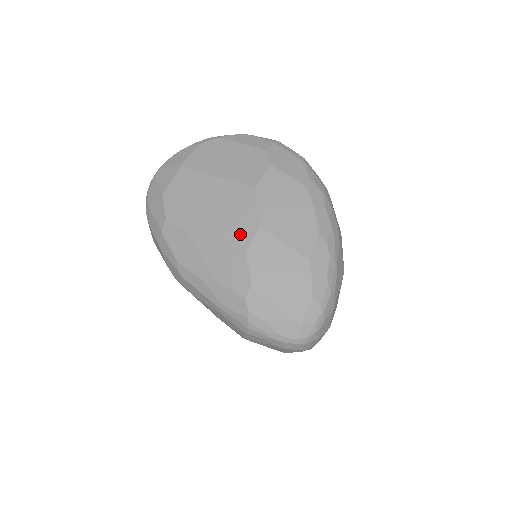
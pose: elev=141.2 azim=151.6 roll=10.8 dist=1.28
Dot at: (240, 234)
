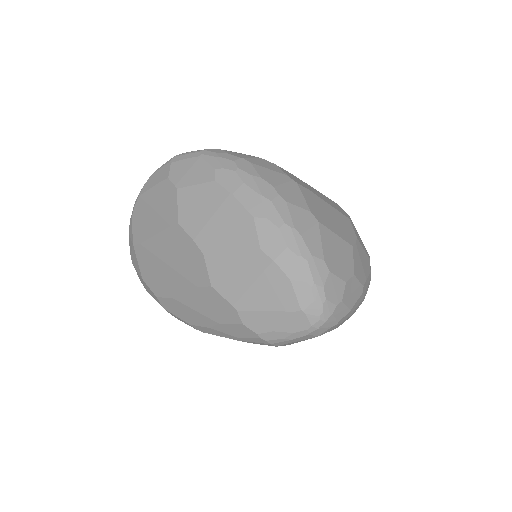
Dot at: (197, 273)
